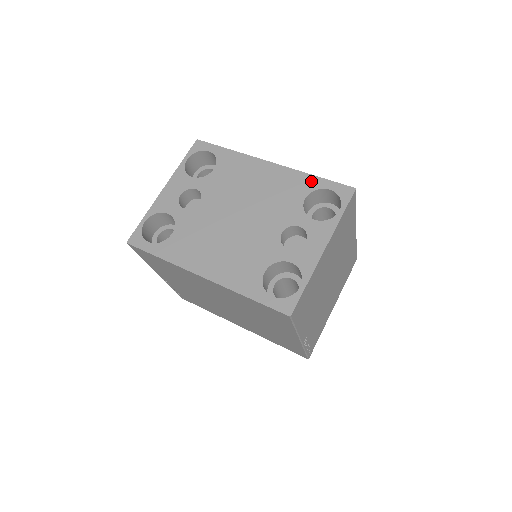
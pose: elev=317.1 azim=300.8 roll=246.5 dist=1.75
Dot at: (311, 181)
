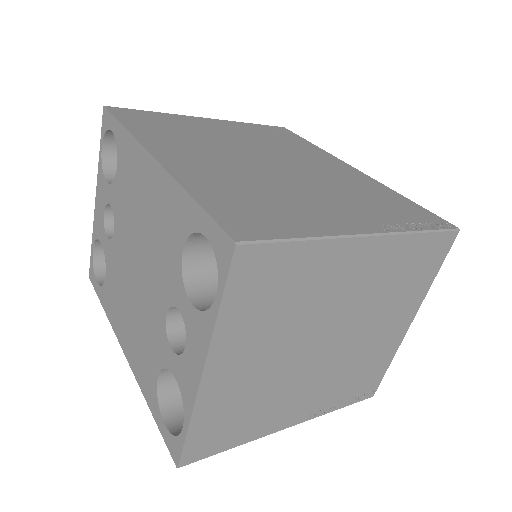
Dot at: (187, 210)
